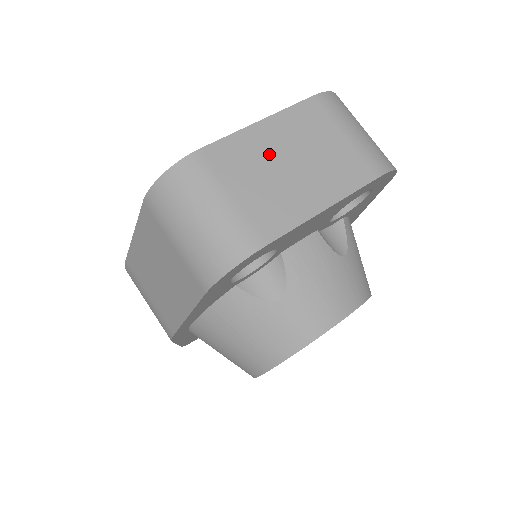
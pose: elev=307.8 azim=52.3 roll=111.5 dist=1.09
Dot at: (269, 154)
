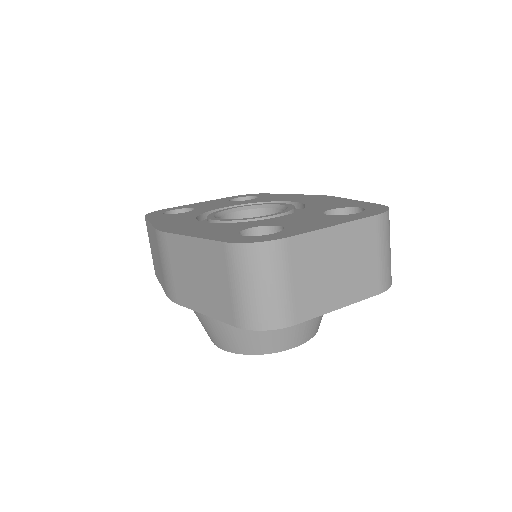
Dot at: (328, 256)
